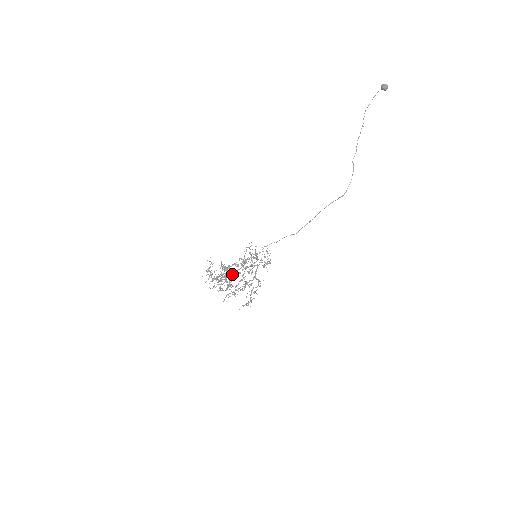
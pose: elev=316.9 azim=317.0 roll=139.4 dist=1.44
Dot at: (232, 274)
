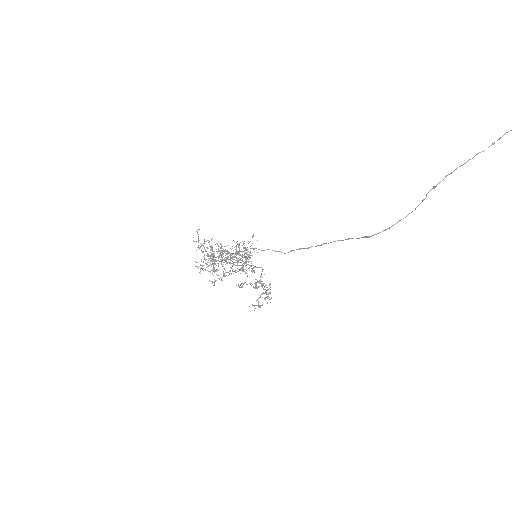
Dot at: (222, 260)
